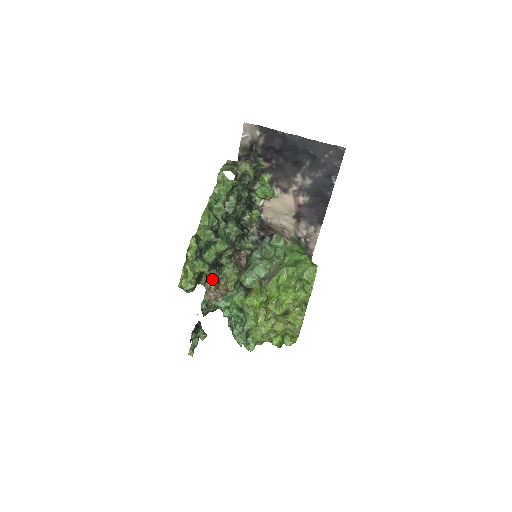
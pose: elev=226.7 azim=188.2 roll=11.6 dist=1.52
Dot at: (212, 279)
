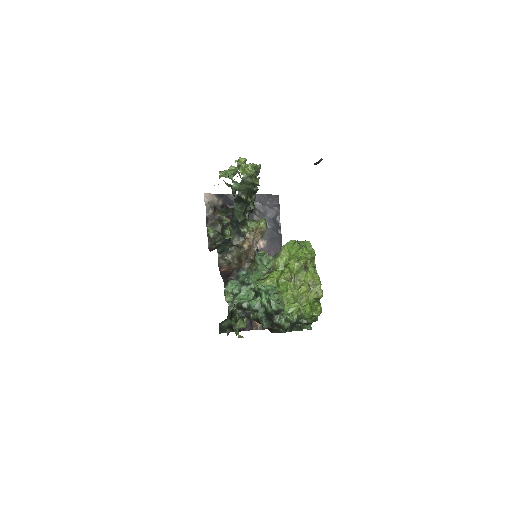
Dot at: (247, 221)
